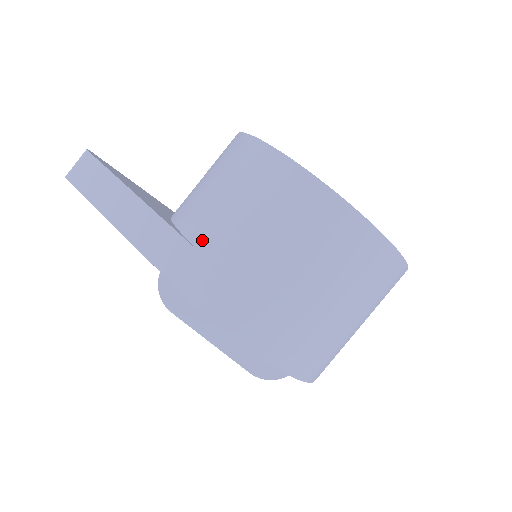
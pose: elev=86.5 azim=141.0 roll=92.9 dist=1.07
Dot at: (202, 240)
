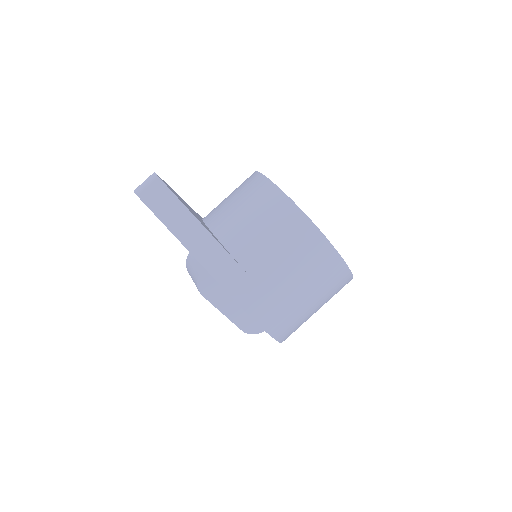
Dot at: (252, 268)
